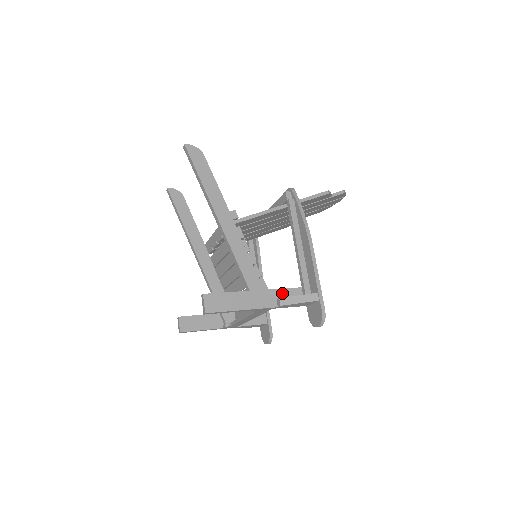
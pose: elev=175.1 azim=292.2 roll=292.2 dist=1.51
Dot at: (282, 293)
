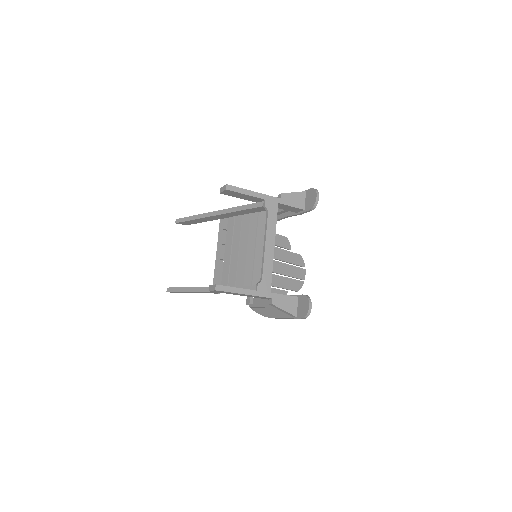
Dot at: occluded
